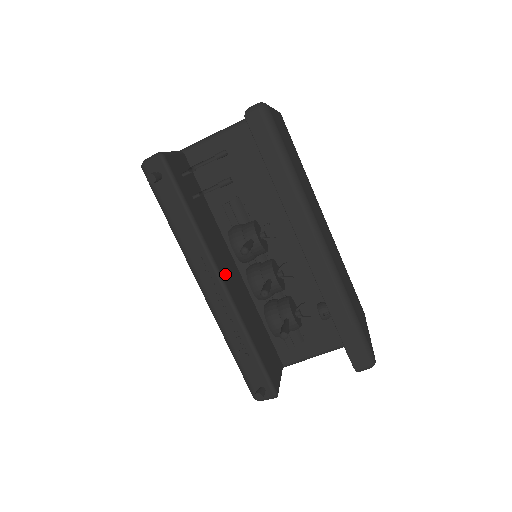
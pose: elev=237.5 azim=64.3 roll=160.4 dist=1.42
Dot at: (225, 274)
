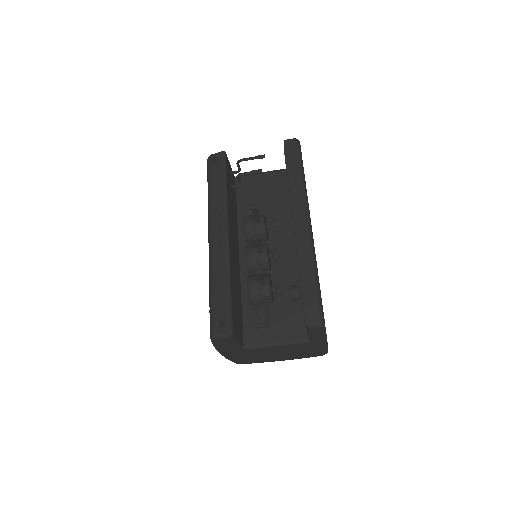
Dot at: (231, 235)
